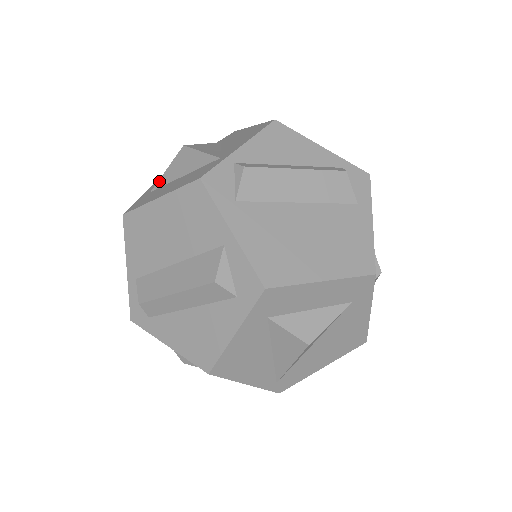
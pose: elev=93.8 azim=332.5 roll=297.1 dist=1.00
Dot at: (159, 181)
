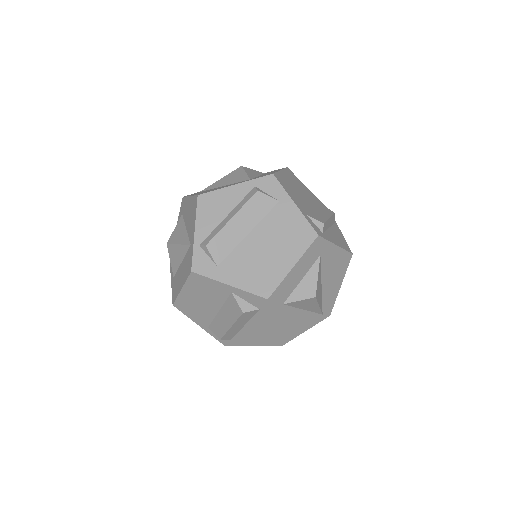
Dot at: (172, 270)
